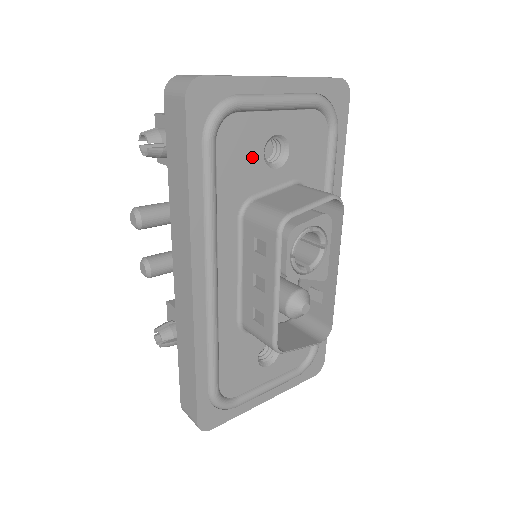
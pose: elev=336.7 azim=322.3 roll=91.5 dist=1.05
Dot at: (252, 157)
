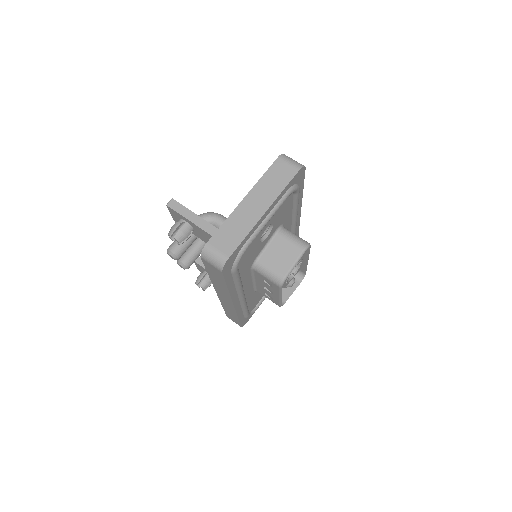
Dot at: (255, 249)
